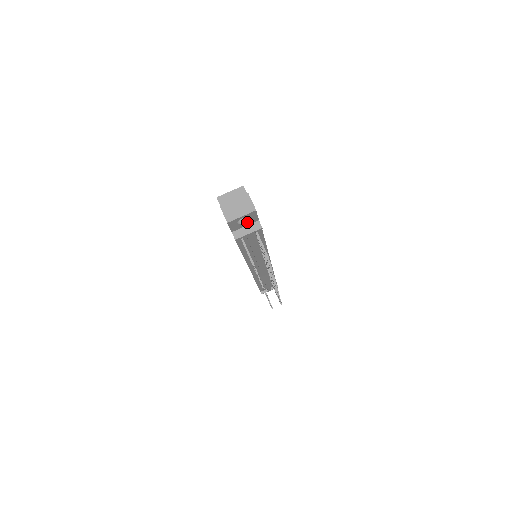
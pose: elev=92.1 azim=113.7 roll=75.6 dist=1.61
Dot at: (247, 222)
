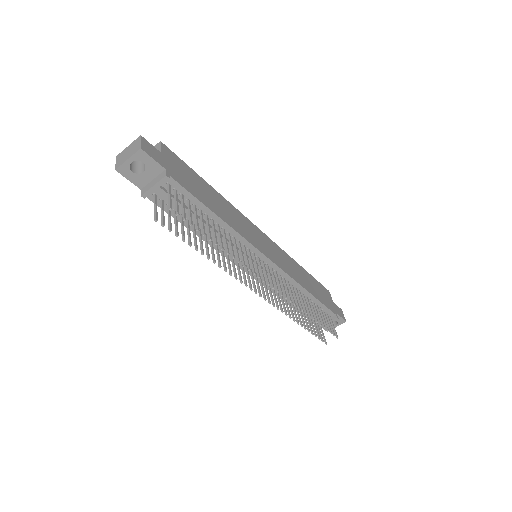
Dot at: (149, 172)
